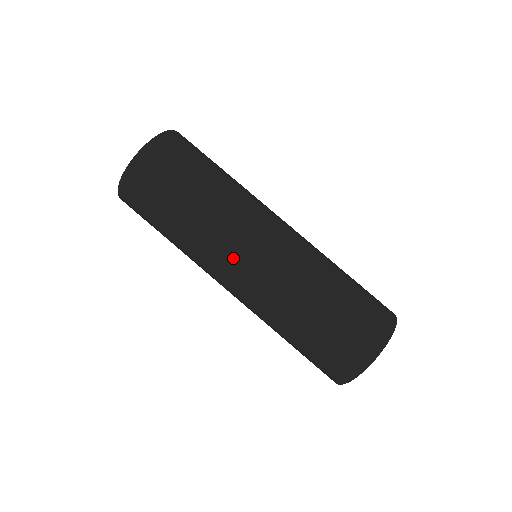
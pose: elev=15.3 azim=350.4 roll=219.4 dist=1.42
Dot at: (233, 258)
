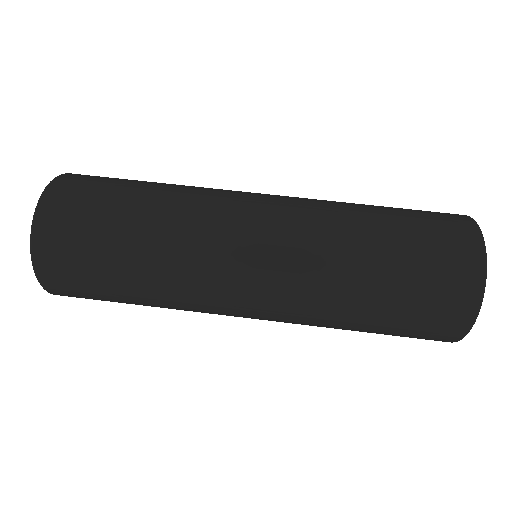
Dot at: (229, 315)
